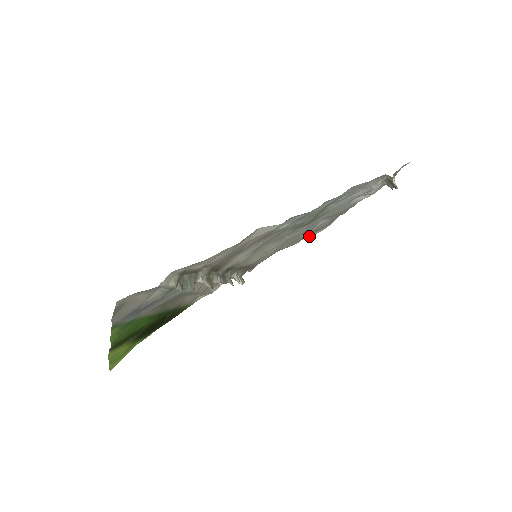
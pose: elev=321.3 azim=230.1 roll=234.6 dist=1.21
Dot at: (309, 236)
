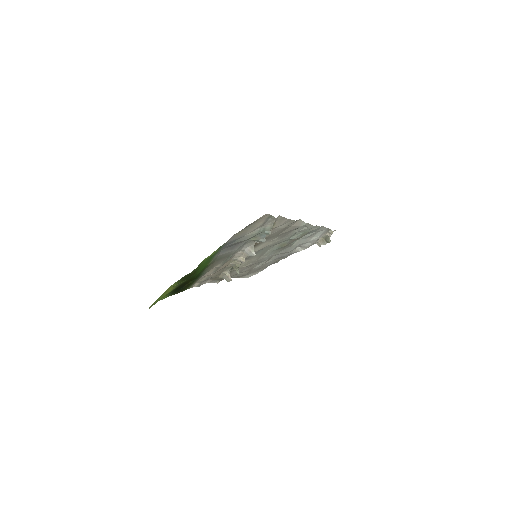
Dot at: (245, 276)
